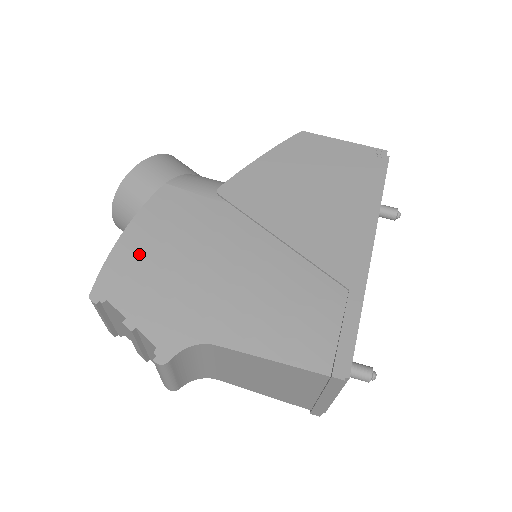
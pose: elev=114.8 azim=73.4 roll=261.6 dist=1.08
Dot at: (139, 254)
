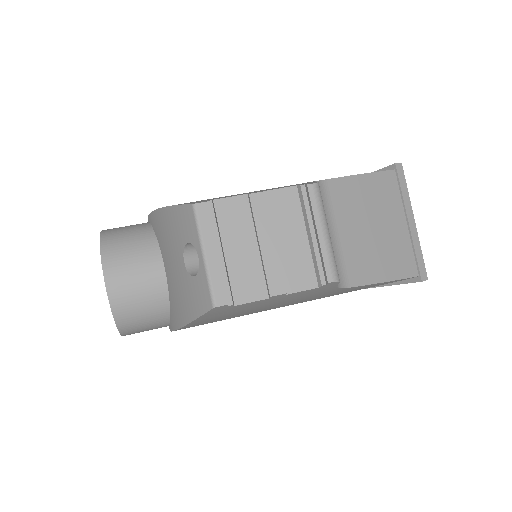
Dot at: occluded
